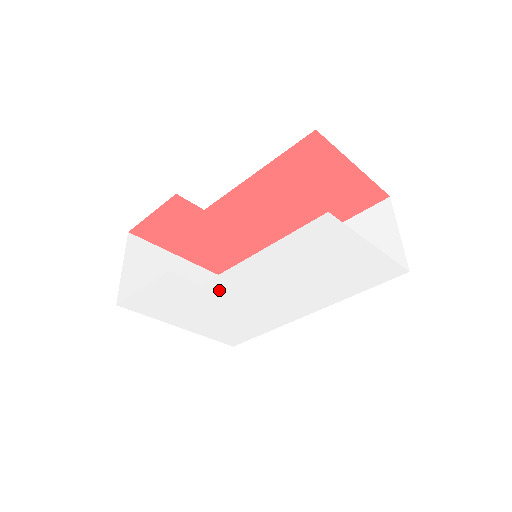
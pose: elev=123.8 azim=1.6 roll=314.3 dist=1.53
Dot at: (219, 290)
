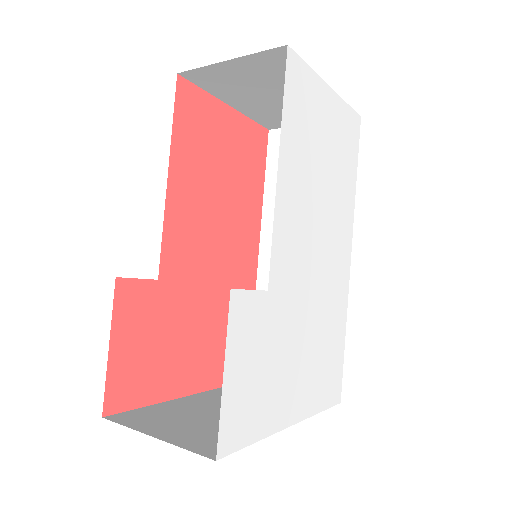
Dot at: (284, 284)
